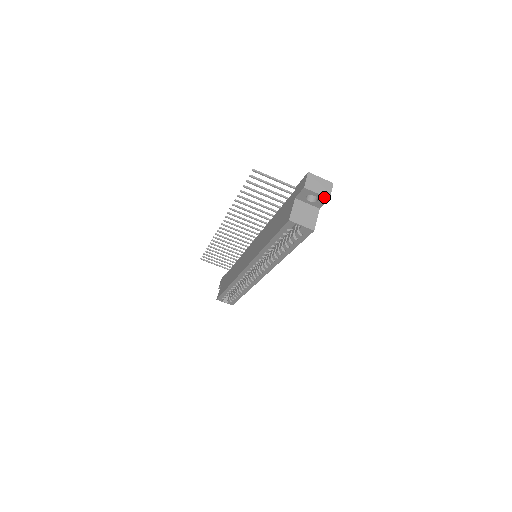
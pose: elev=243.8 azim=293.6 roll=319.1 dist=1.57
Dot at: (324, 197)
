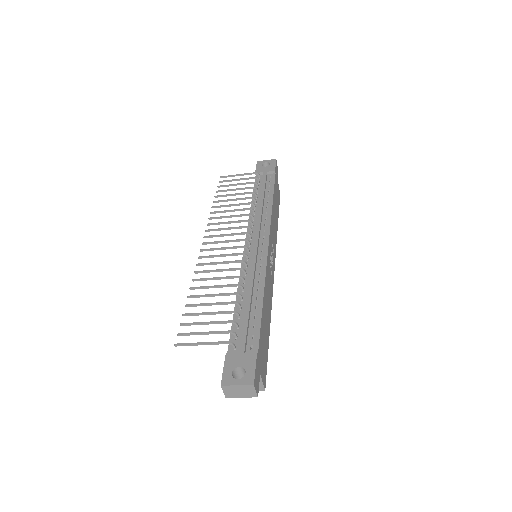
Dot at: (252, 396)
